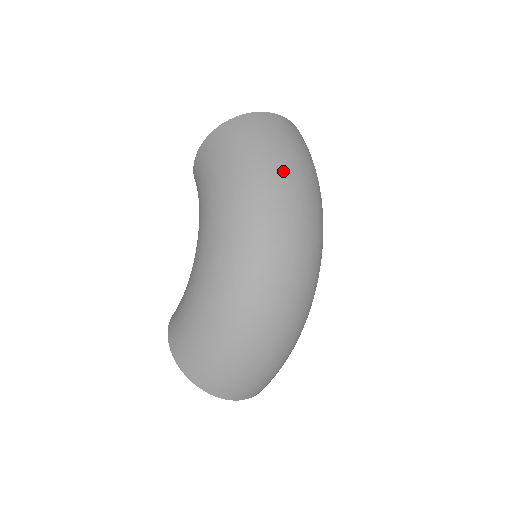
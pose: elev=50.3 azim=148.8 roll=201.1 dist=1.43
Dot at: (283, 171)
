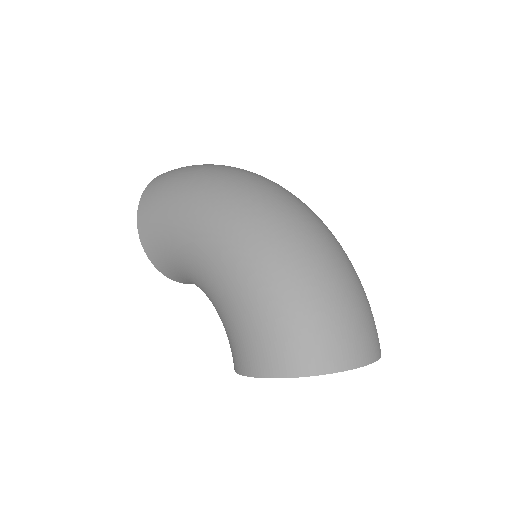
Dot at: (216, 167)
